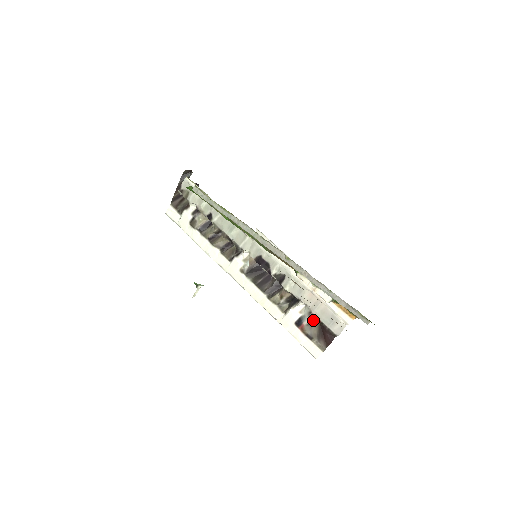
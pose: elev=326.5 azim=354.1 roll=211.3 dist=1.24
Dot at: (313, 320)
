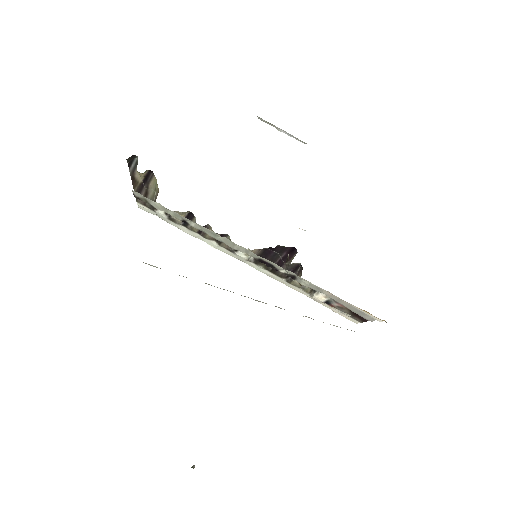
Dot at: (341, 306)
